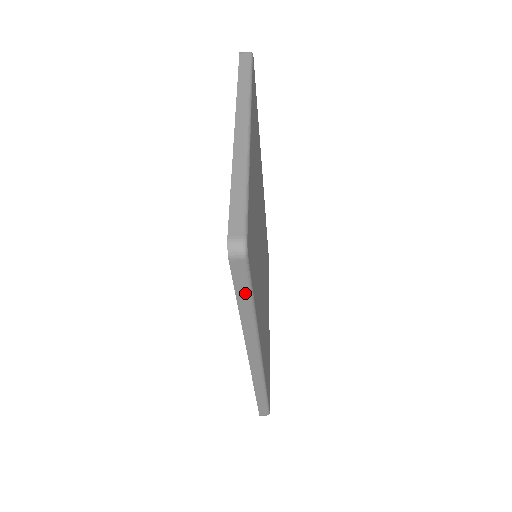
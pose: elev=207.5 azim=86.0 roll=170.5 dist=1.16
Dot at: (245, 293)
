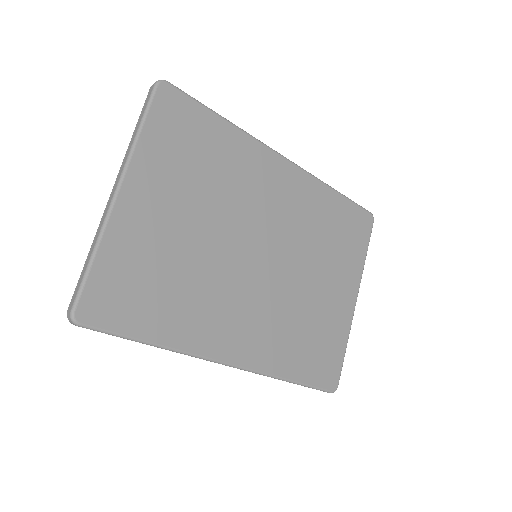
Dot at: occluded
